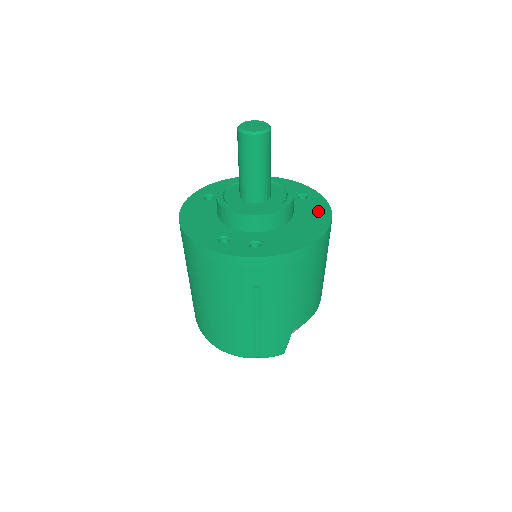
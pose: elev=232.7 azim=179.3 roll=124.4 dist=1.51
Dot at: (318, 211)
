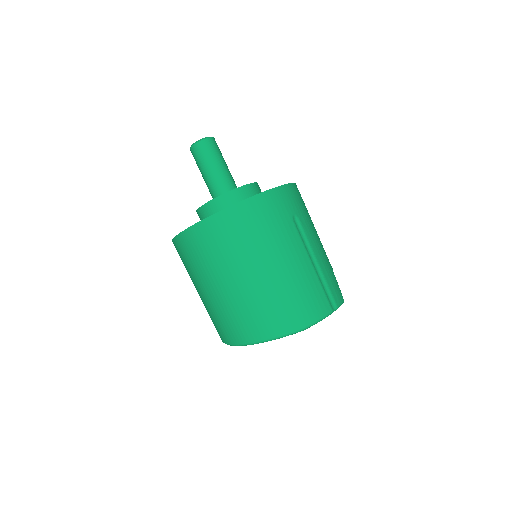
Dot at: occluded
